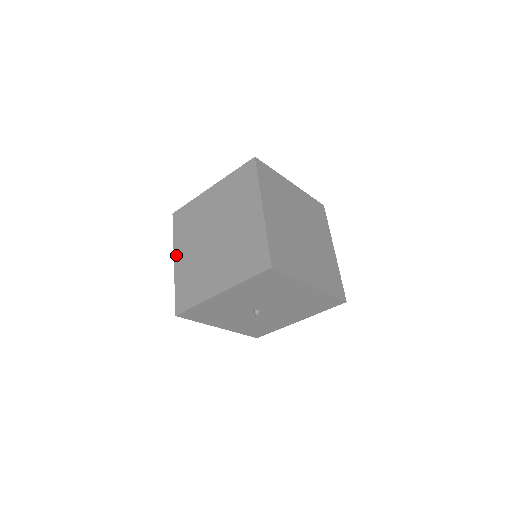
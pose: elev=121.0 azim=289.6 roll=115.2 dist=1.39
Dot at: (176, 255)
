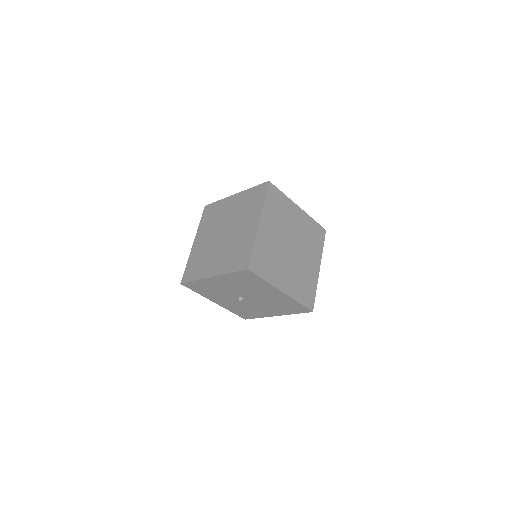
Dot at: (196, 239)
